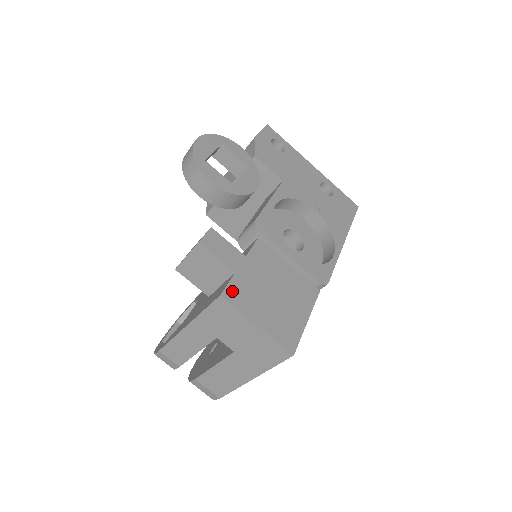
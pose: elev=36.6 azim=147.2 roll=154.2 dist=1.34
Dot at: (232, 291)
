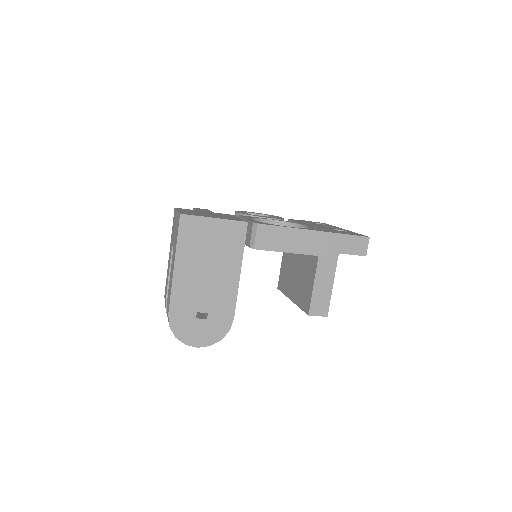
Dot at: (184, 209)
